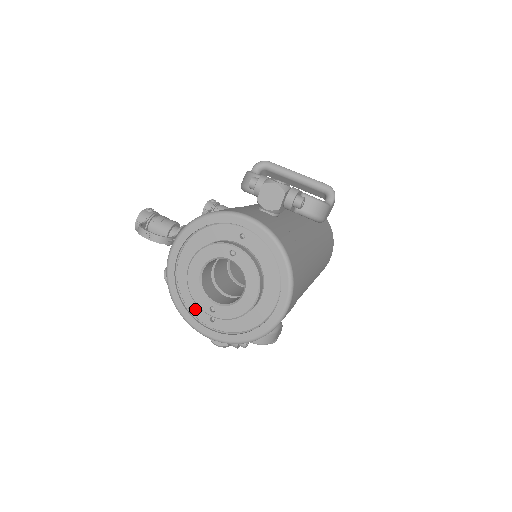
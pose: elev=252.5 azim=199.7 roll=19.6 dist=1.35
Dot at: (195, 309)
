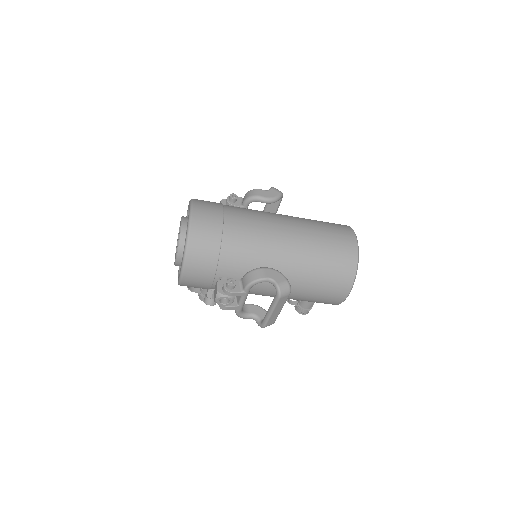
Dot at: occluded
